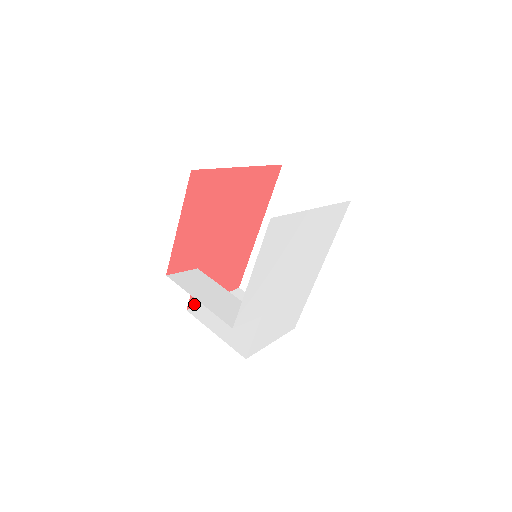
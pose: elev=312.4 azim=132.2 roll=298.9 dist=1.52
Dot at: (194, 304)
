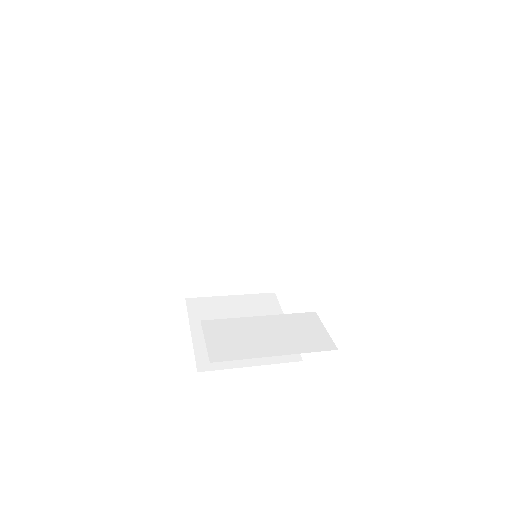
Dot at: (195, 358)
